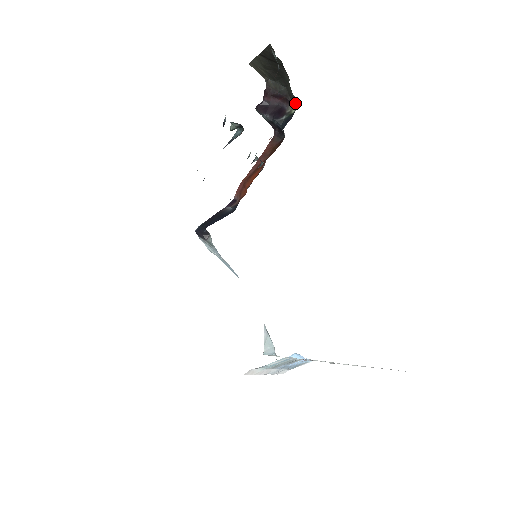
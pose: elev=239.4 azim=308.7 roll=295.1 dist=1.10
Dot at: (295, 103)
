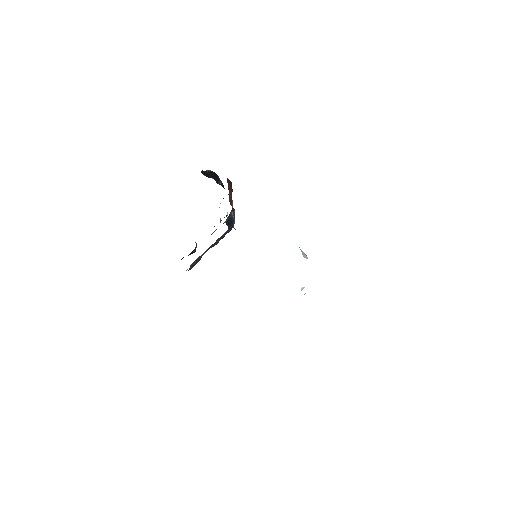
Dot at: occluded
